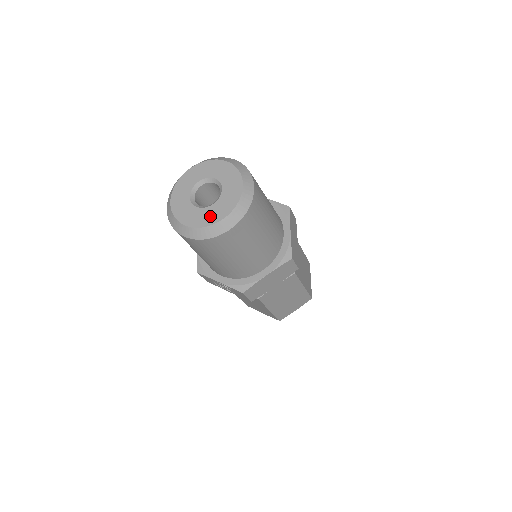
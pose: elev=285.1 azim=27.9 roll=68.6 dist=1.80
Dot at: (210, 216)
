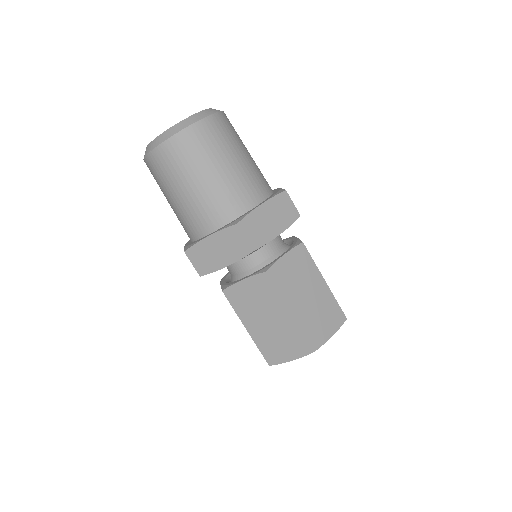
Dot at: occluded
